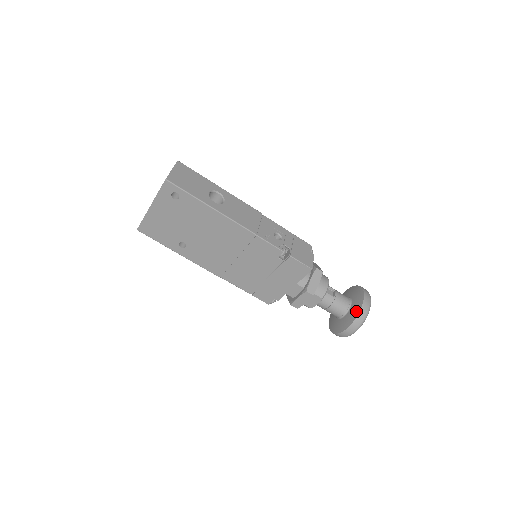
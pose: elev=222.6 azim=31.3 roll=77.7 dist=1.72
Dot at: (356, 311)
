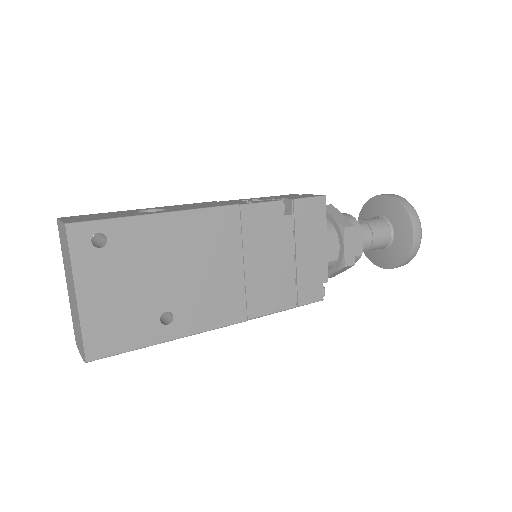
Dot at: (398, 210)
